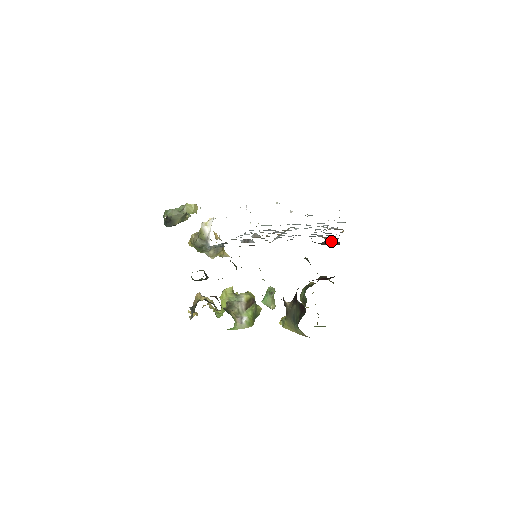
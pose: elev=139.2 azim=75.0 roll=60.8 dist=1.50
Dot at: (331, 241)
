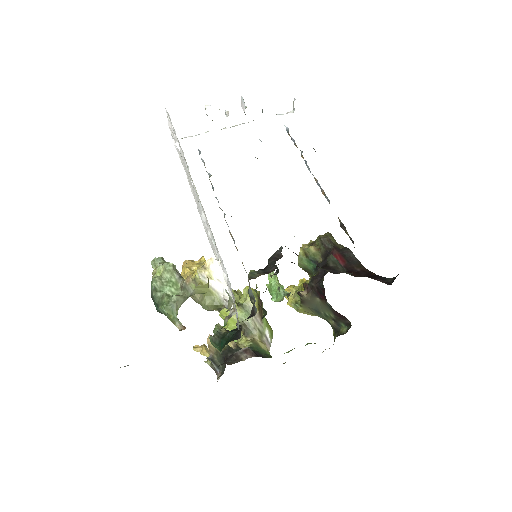
Dot at: occluded
